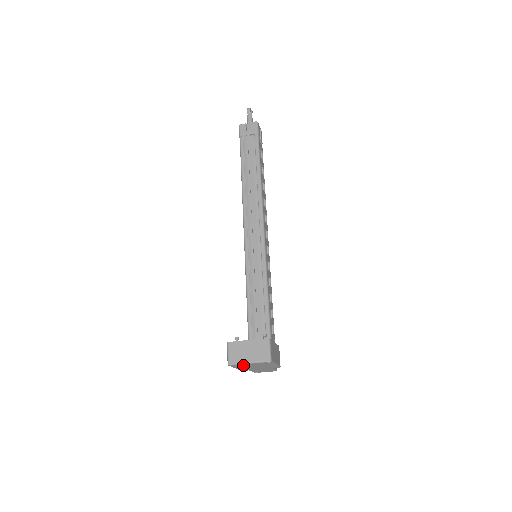
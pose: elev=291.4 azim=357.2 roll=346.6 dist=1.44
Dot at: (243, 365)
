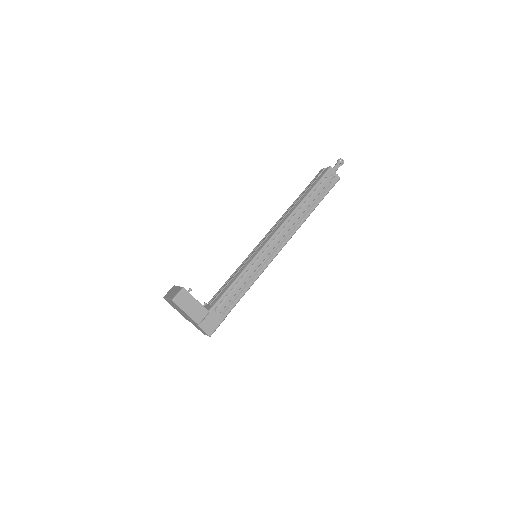
Dot at: (170, 303)
